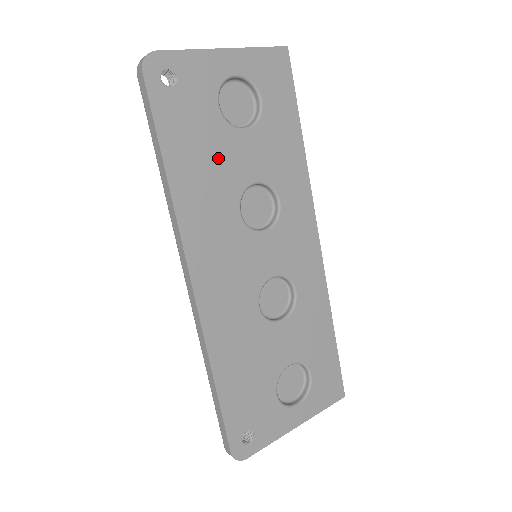
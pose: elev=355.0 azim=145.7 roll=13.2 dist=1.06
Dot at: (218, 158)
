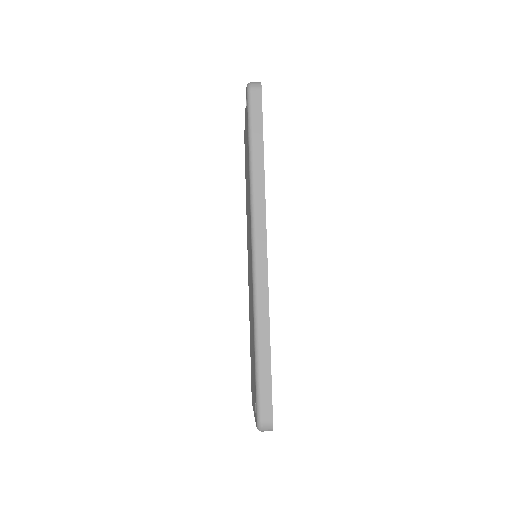
Dot at: occluded
